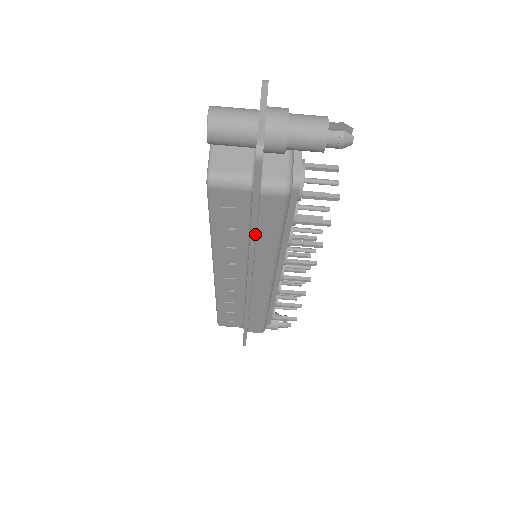
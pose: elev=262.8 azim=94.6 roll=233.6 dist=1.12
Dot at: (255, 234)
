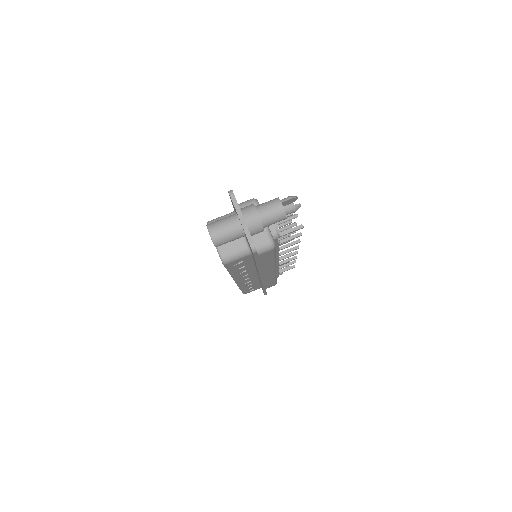
Dot at: (260, 267)
